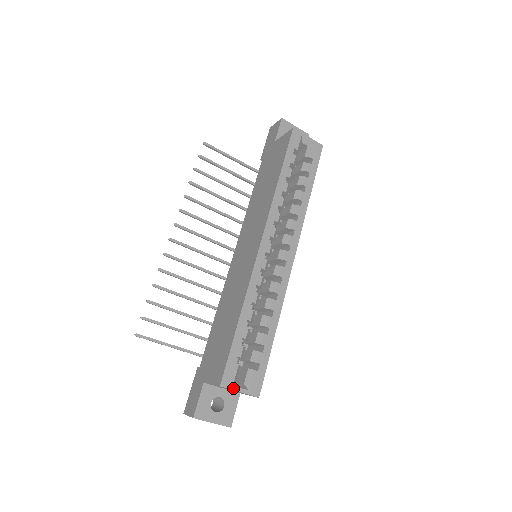
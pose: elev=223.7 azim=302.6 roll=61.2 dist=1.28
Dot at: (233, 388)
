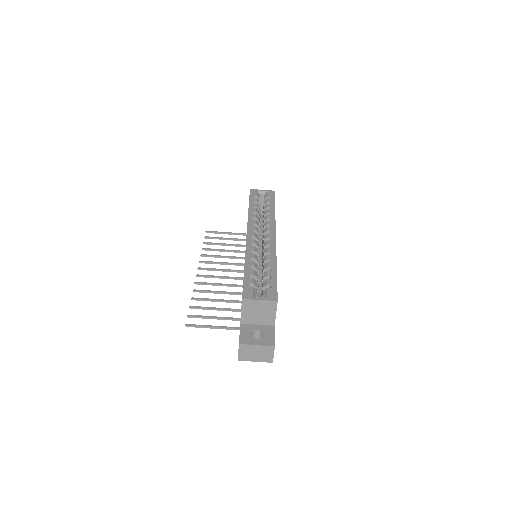
Dot at: (253, 299)
